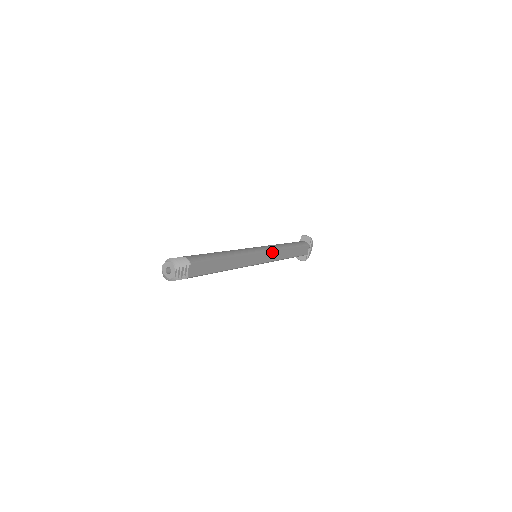
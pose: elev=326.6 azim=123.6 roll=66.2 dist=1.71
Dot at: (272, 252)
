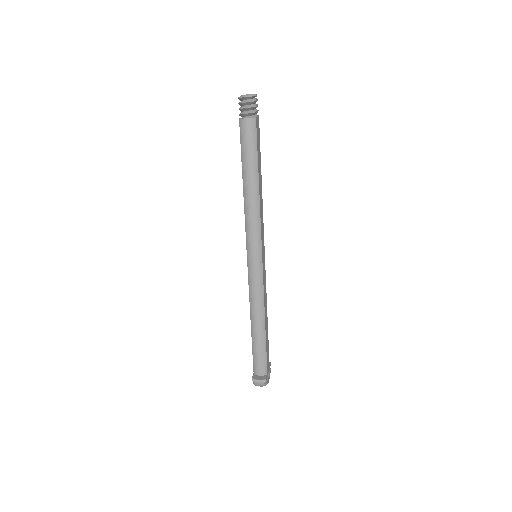
Dot at: (265, 277)
